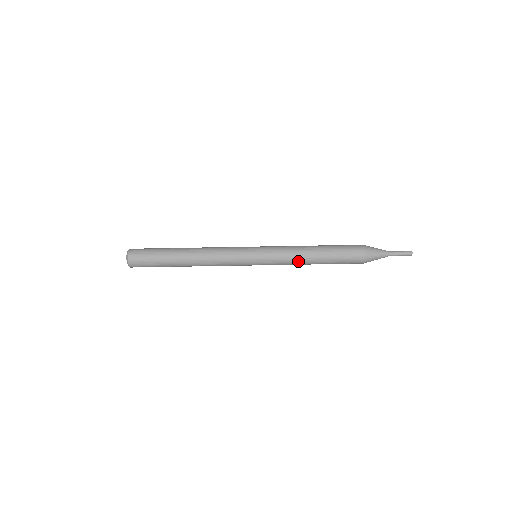
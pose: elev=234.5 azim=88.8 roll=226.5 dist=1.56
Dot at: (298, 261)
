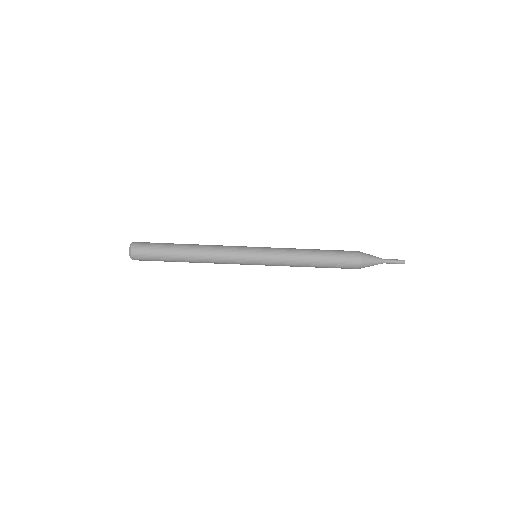
Dot at: (297, 259)
